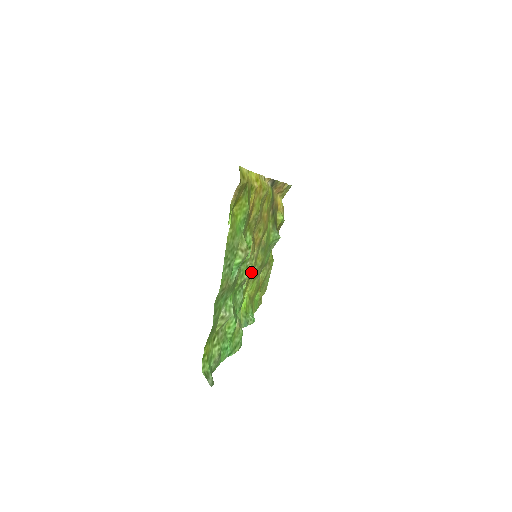
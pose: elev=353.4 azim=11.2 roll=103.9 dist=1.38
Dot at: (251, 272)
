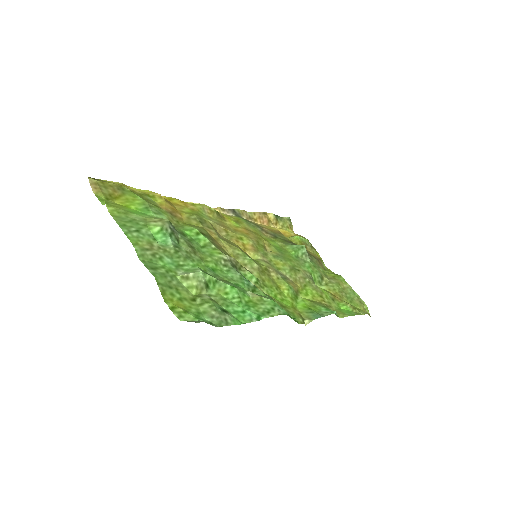
Dot at: (262, 268)
